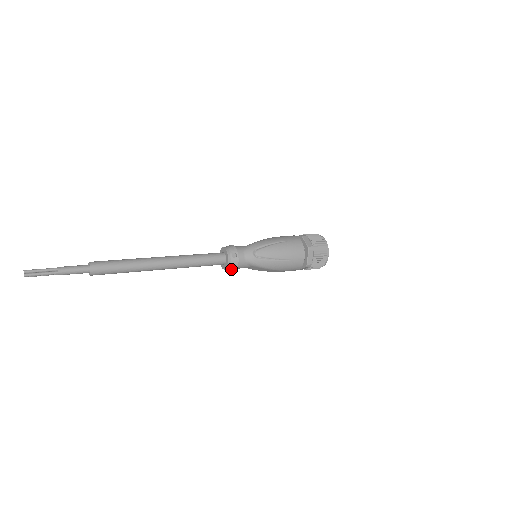
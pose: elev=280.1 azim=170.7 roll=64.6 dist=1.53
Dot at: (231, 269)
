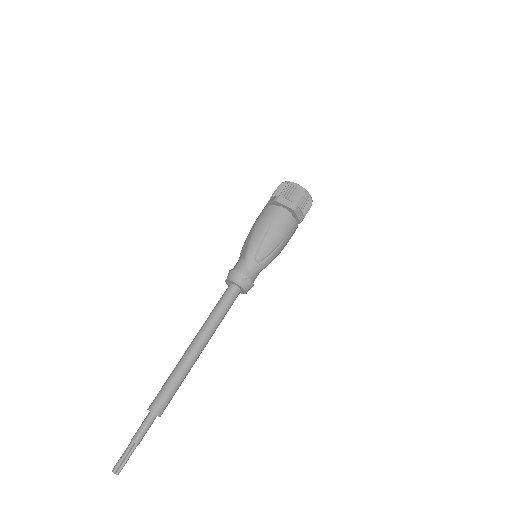
Dot at: occluded
